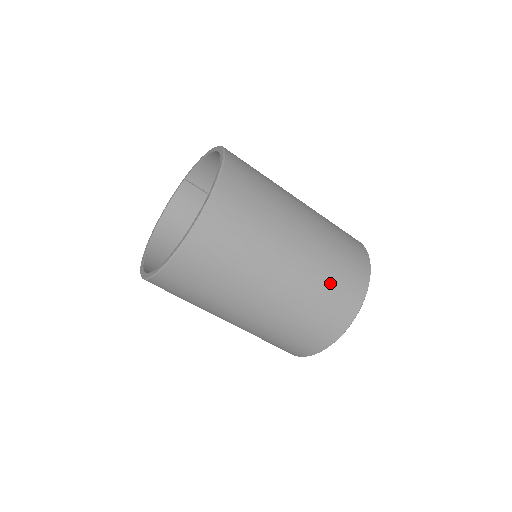
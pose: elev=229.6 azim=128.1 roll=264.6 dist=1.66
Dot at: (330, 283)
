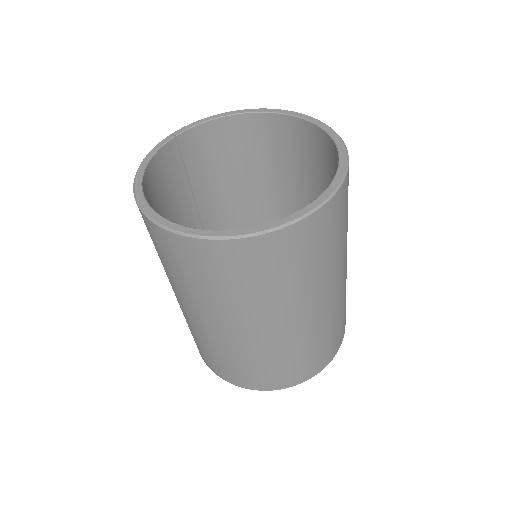
Dot at: occluded
